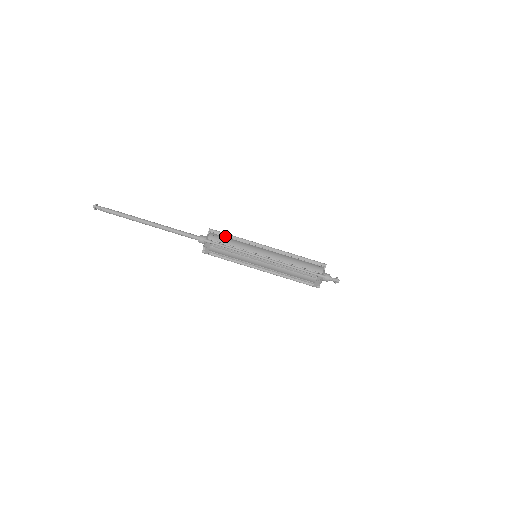
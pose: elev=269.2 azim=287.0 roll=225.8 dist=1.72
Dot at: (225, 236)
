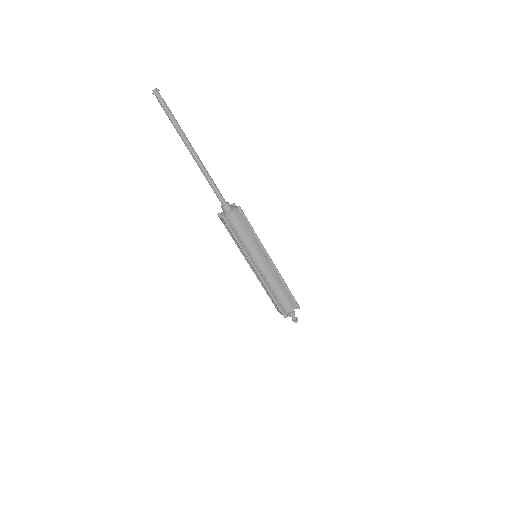
Dot at: (246, 224)
